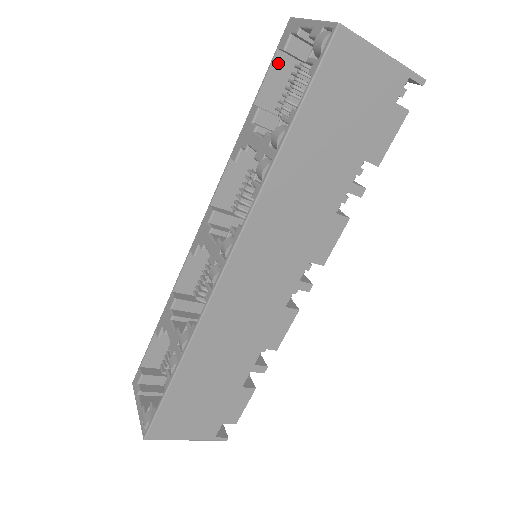
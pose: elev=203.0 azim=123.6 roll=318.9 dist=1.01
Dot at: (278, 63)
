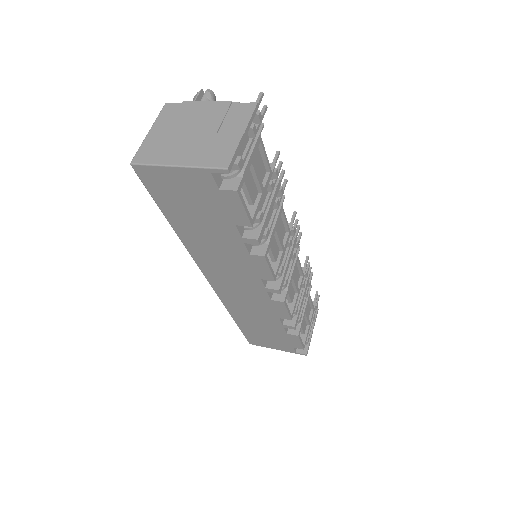
Dot at: occluded
